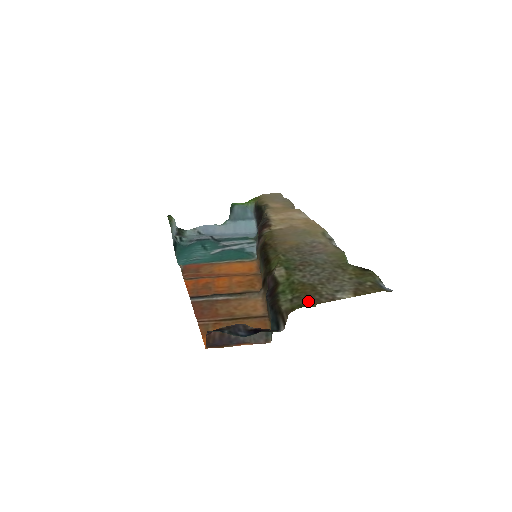
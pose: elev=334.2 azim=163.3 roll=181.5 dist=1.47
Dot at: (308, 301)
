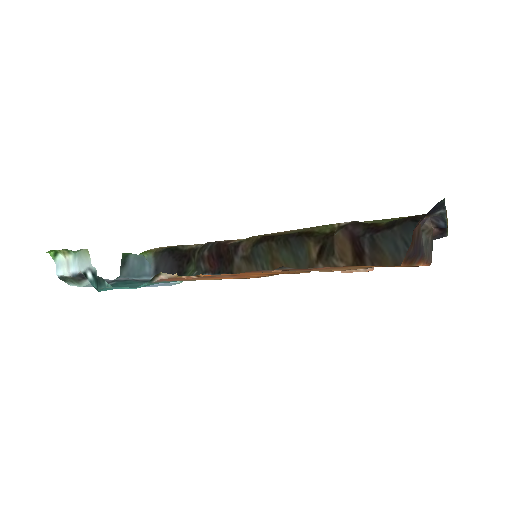
Dot at: occluded
